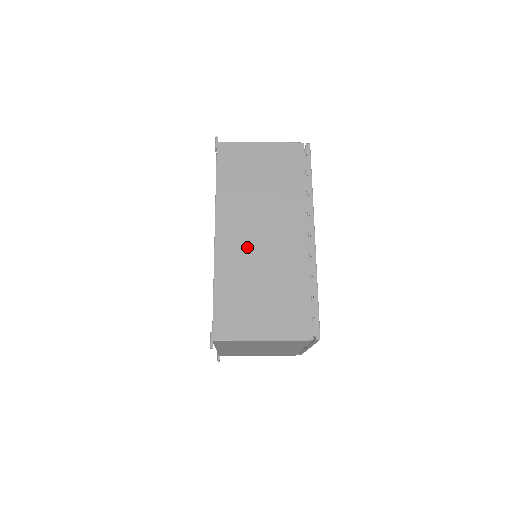
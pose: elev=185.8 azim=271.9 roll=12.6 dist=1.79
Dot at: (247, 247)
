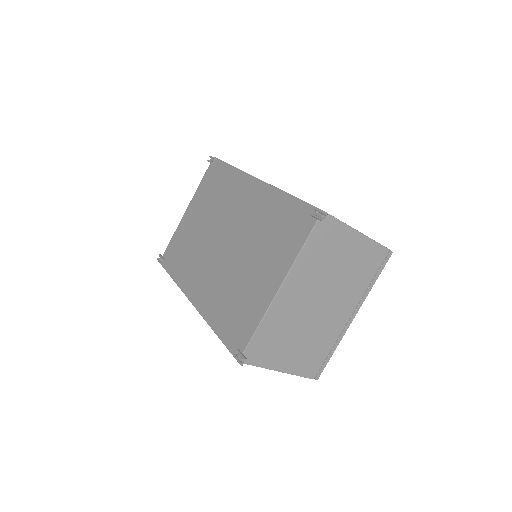
Dot at: occluded
